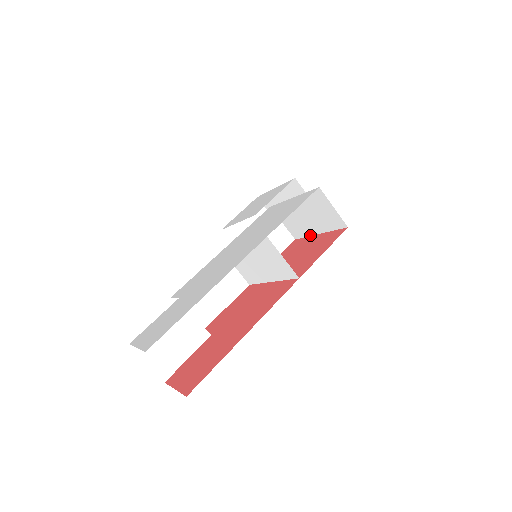
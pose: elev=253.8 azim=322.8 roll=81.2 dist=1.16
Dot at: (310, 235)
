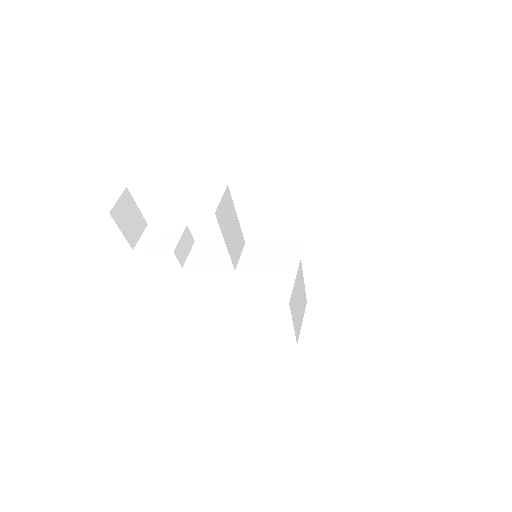
Dot at: occluded
